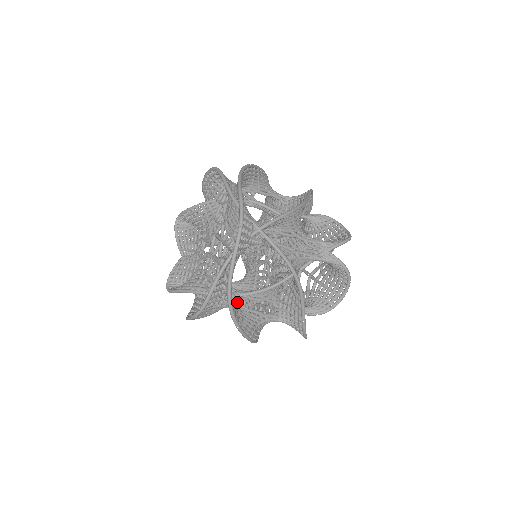
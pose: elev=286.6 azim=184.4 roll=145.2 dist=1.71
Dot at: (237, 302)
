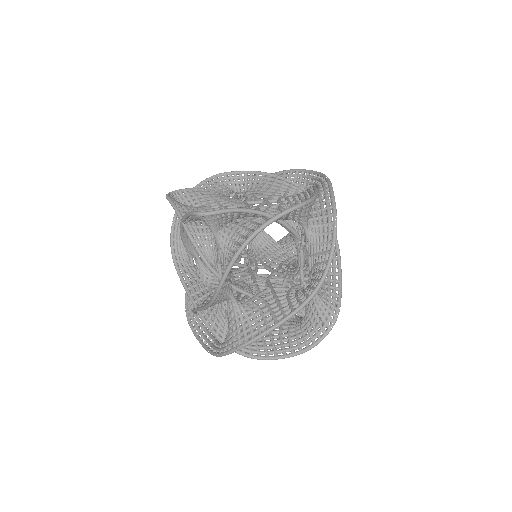
Dot at: occluded
